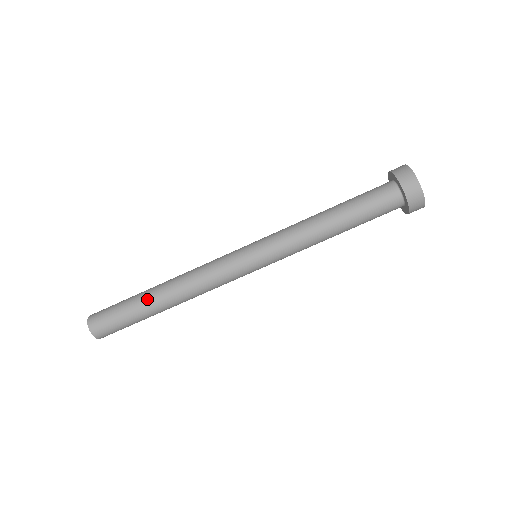
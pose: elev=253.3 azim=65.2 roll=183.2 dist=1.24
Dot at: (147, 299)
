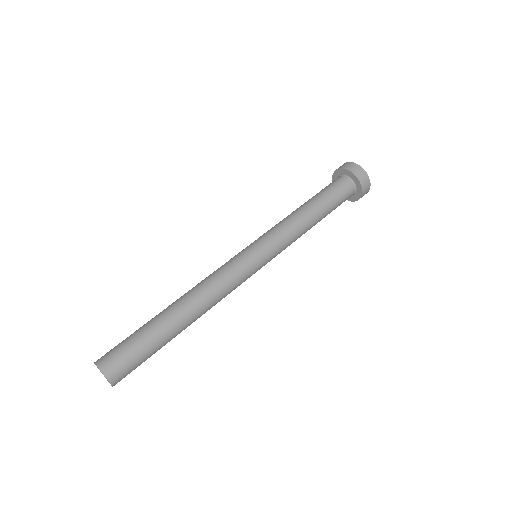
Dot at: (165, 319)
